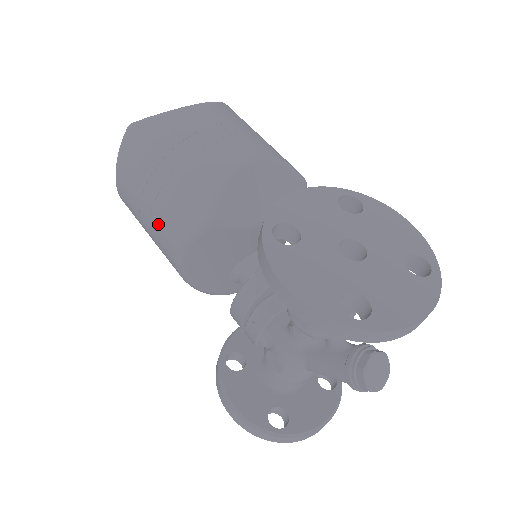
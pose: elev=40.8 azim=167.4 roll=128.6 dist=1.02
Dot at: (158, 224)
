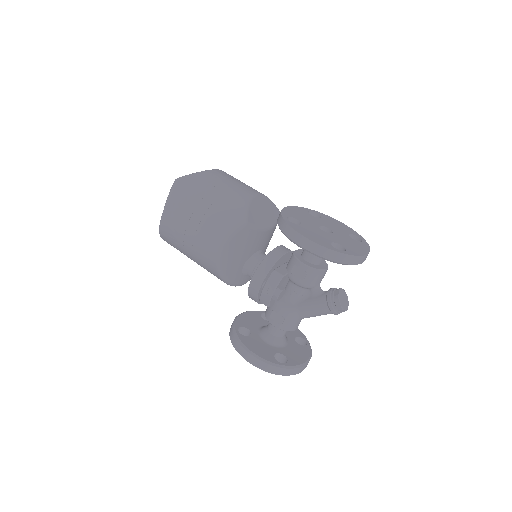
Dot at: (204, 232)
